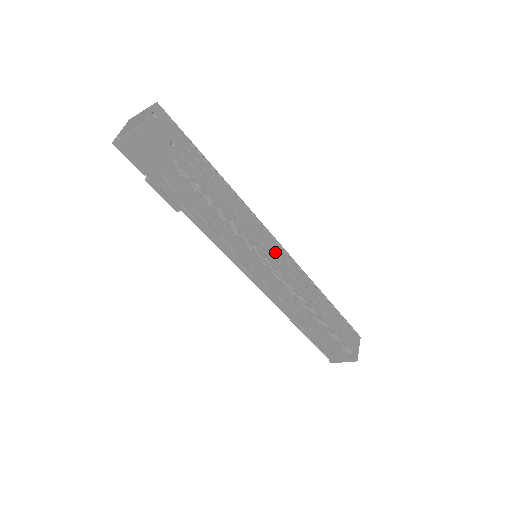
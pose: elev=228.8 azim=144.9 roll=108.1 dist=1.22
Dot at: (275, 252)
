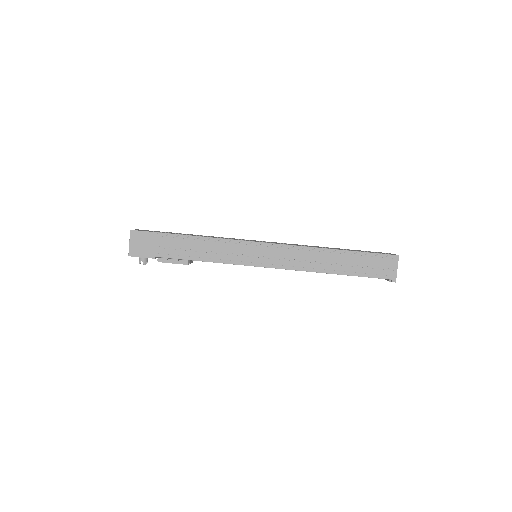
Dot at: occluded
